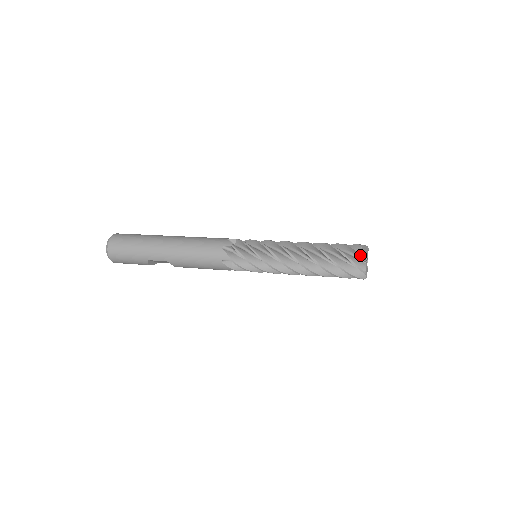
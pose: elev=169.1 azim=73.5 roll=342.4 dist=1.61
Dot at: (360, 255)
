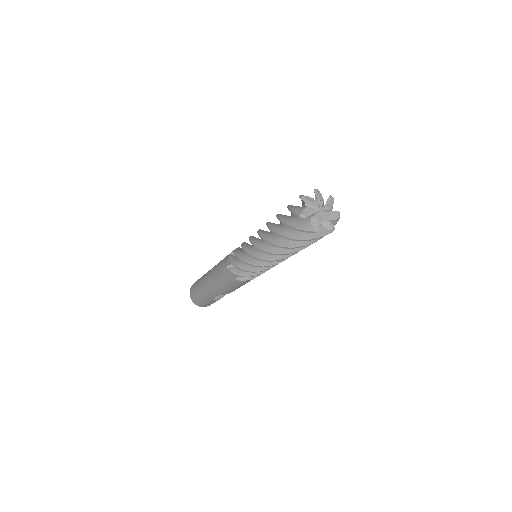
Dot at: (298, 215)
